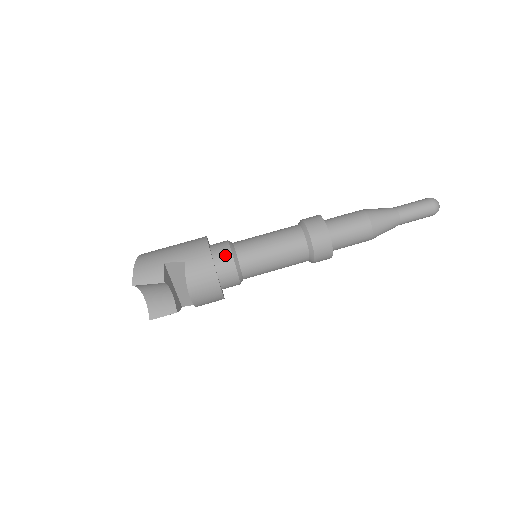
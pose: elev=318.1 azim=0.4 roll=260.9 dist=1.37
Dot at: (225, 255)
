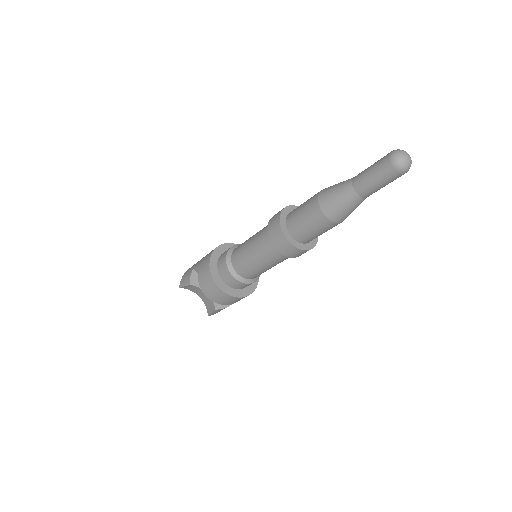
Dot at: (223, 258)
